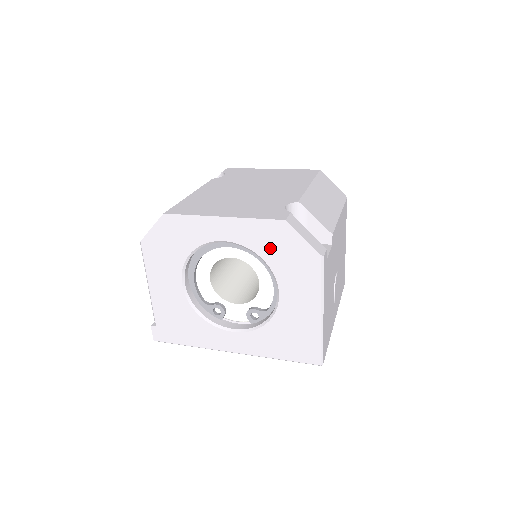
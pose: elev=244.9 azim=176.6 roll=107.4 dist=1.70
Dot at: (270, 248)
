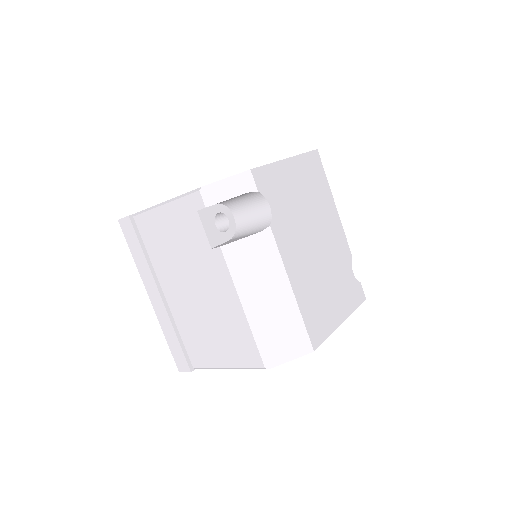
Dot at: occluded
